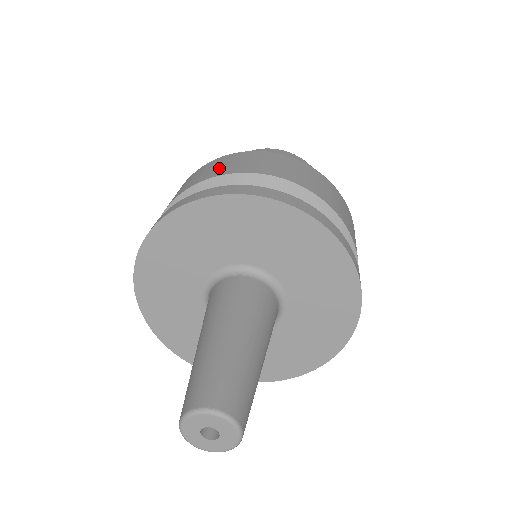
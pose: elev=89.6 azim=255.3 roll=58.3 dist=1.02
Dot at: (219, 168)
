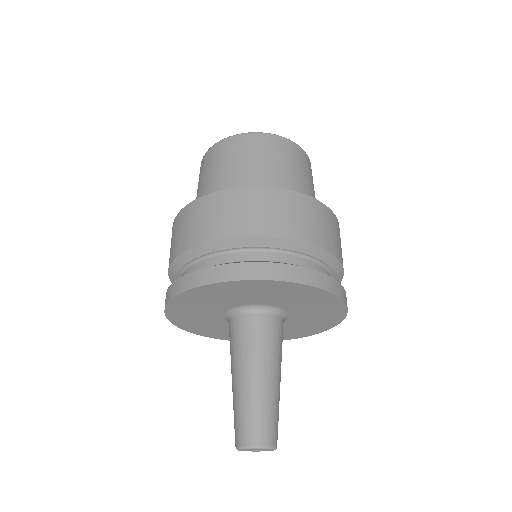
Dot at: (204, 226)
